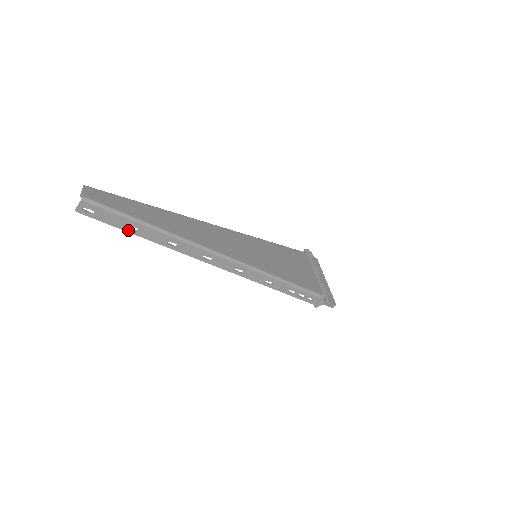
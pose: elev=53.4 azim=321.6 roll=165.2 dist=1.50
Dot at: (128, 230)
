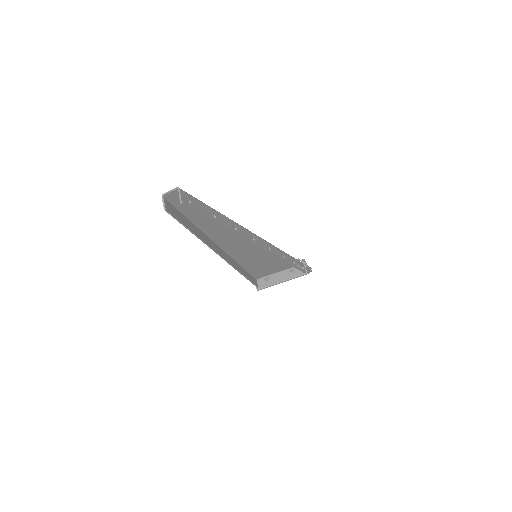
Dot at: (211, 218)
